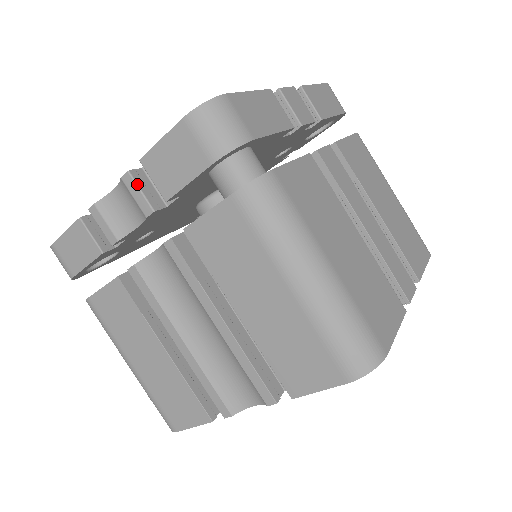
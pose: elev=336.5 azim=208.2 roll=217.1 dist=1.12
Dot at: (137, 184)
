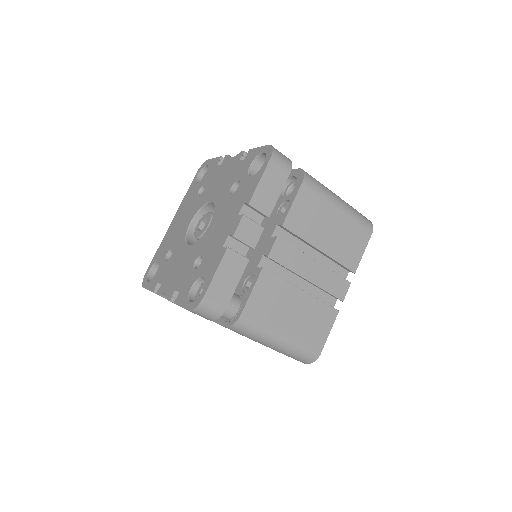
Dot at: occluded
